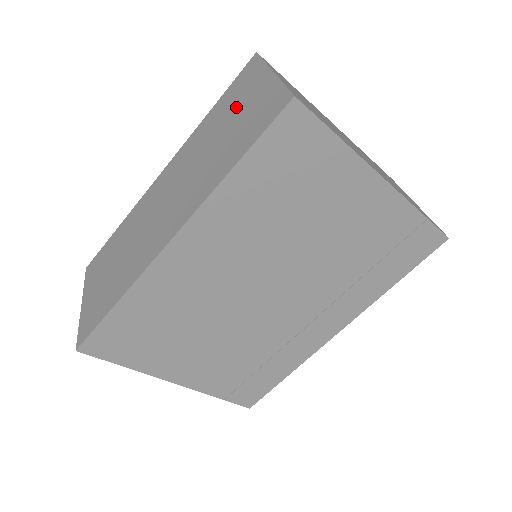
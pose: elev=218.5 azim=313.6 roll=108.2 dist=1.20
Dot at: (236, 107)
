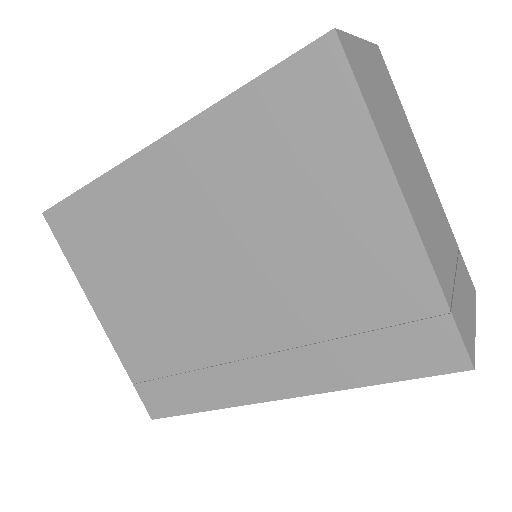
Dot at: occluded
